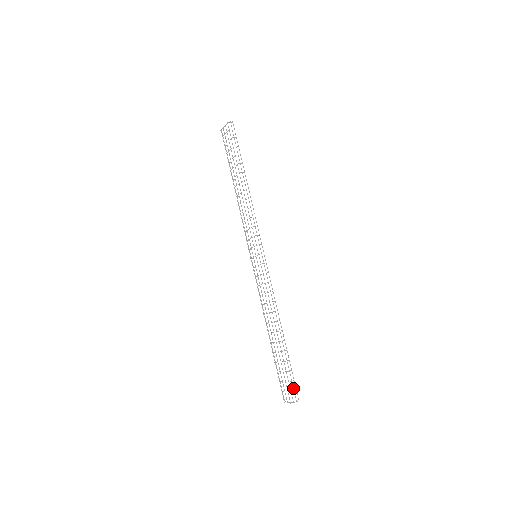
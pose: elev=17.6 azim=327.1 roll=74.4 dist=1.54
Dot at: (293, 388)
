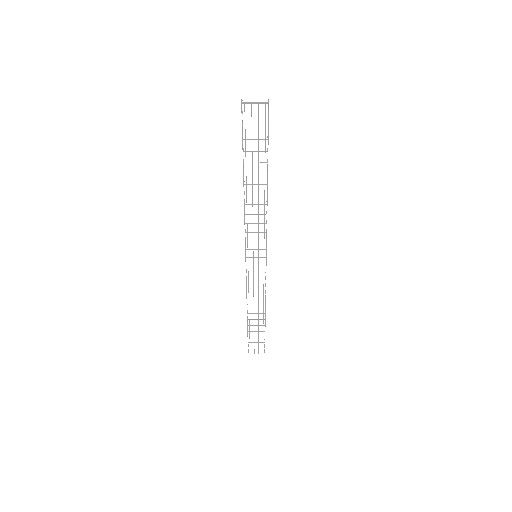
Dot at: occluded
